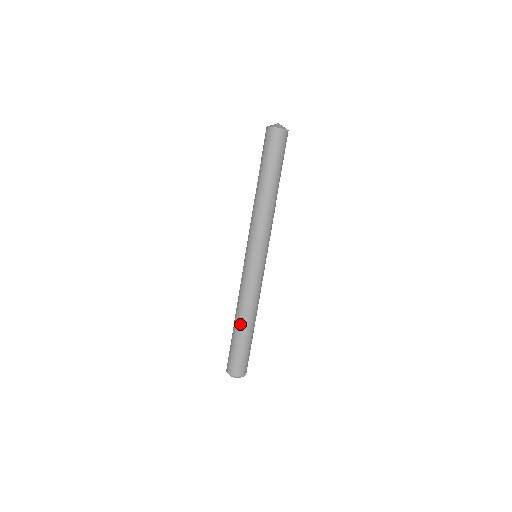
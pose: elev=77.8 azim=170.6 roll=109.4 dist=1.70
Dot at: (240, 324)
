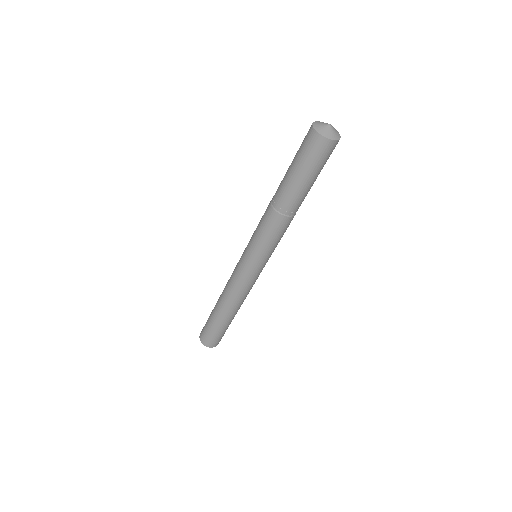
Dot at: (230, 315)
